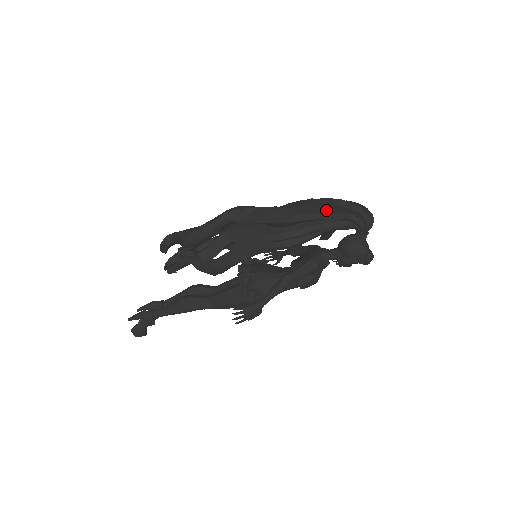
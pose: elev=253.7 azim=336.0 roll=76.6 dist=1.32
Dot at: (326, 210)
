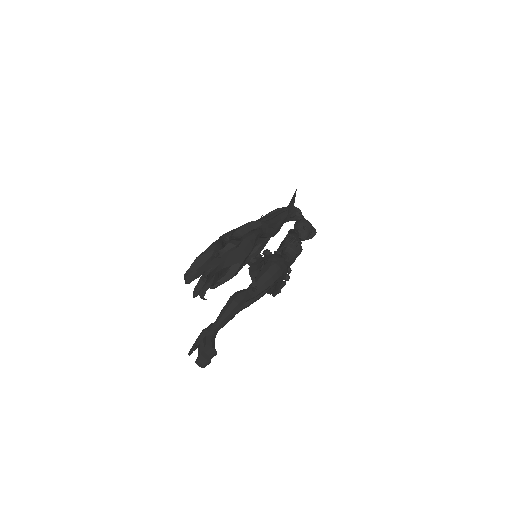
Dot at: occluded
